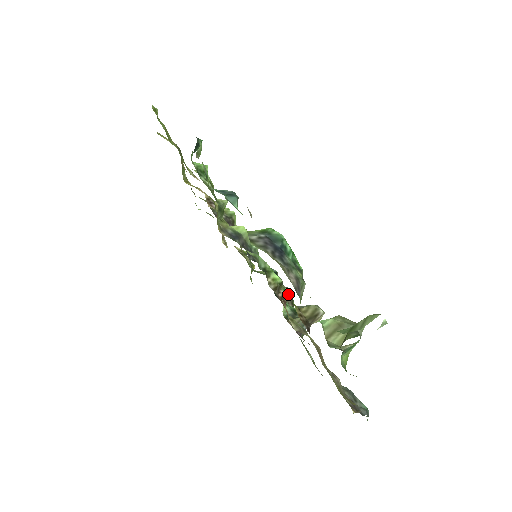
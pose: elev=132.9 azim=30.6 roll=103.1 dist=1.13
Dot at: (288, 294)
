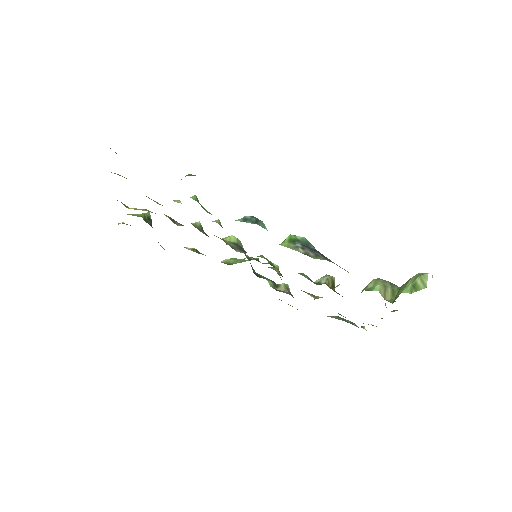
Dot at: (306, 276)
